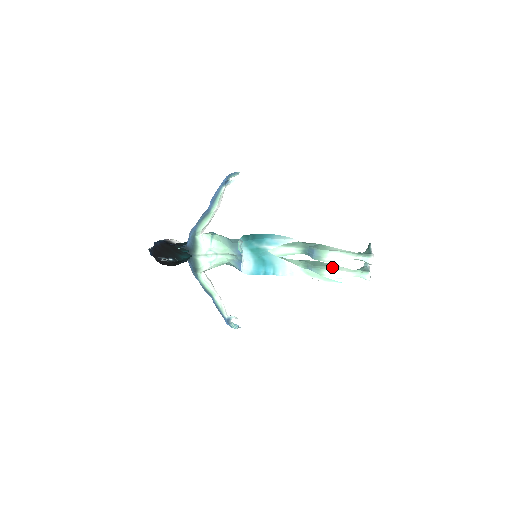
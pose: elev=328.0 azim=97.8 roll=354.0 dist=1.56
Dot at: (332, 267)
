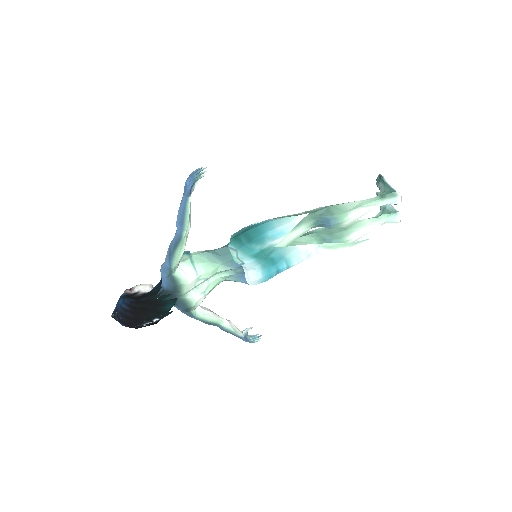
Dot at: (353, 227)
